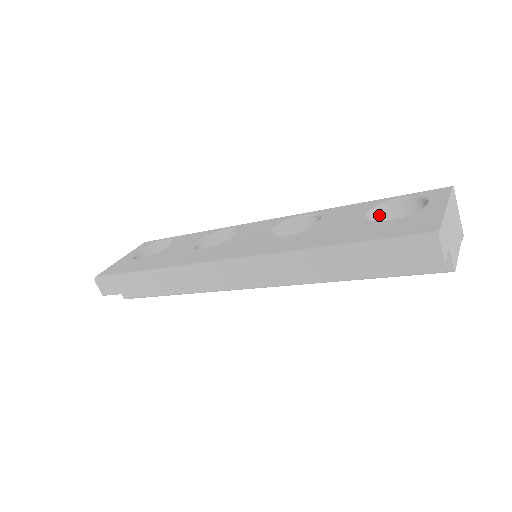
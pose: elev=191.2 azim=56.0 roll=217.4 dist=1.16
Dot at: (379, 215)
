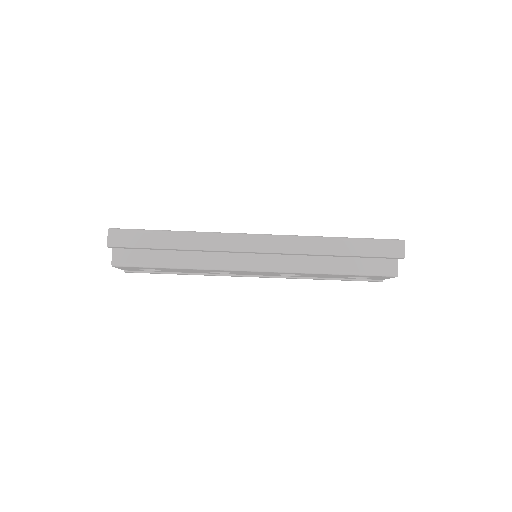
Dot at: occluded
